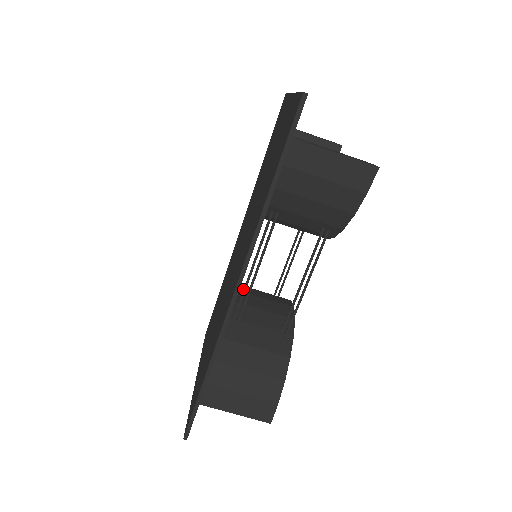
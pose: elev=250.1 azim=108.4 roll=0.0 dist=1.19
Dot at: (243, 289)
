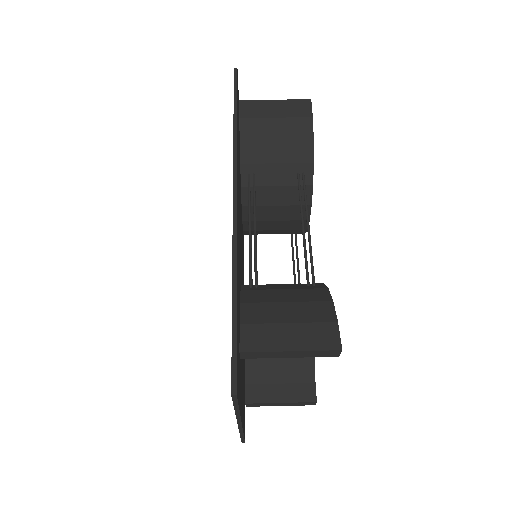
Dot at: occluded
